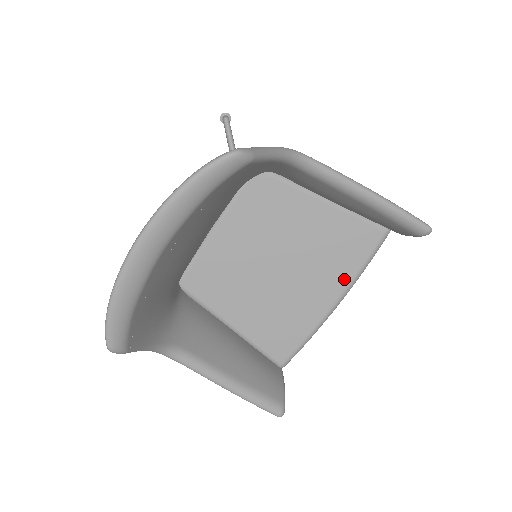
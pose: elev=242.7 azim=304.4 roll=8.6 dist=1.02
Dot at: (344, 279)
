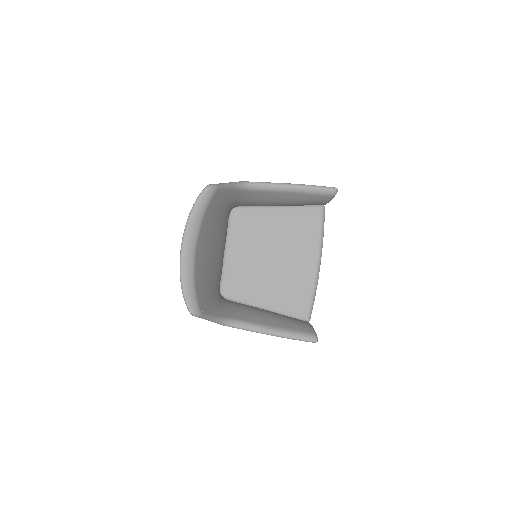
Dot at: (314, 246)
